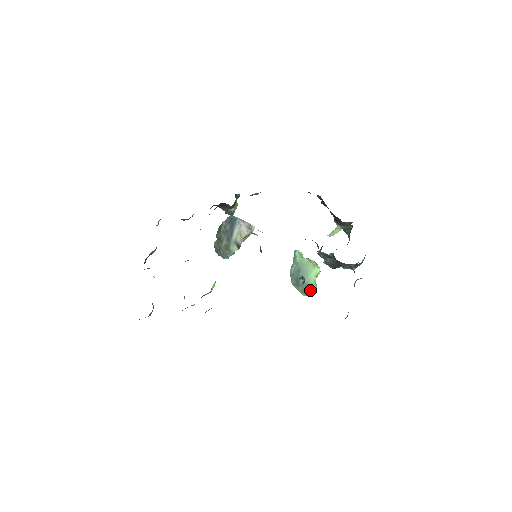
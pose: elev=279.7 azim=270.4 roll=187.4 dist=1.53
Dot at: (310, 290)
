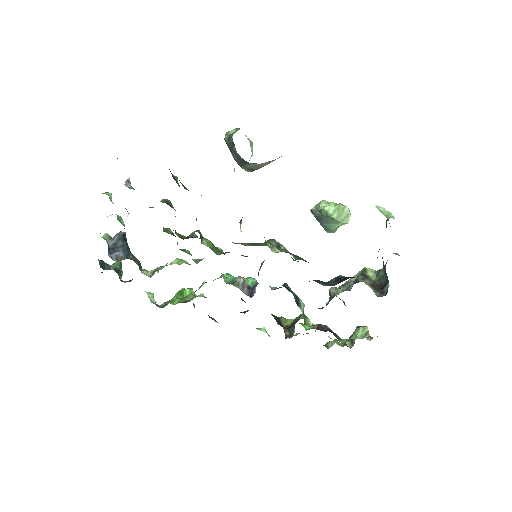
Dot at: (328, 230)
